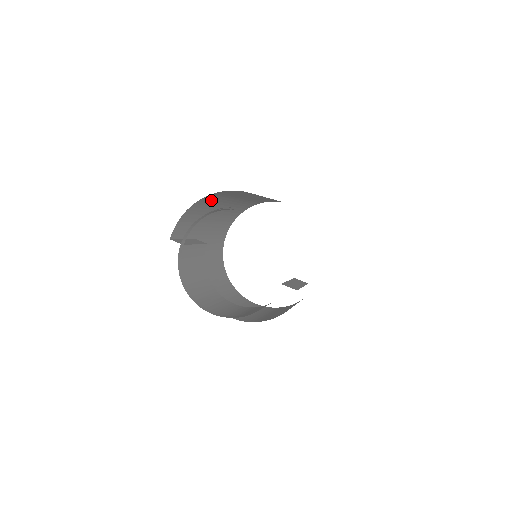
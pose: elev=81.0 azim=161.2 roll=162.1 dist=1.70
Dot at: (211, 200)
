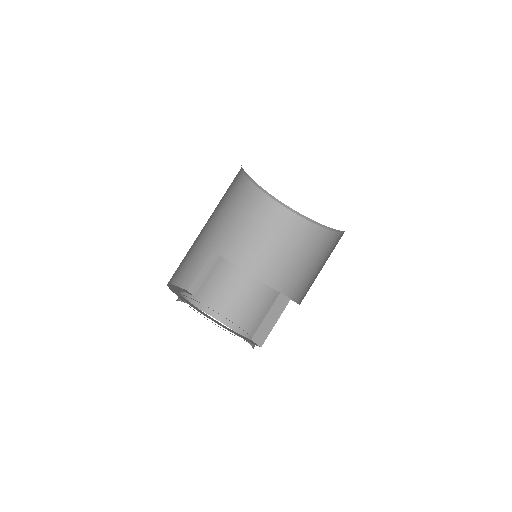
Dot at: (179, 265)
